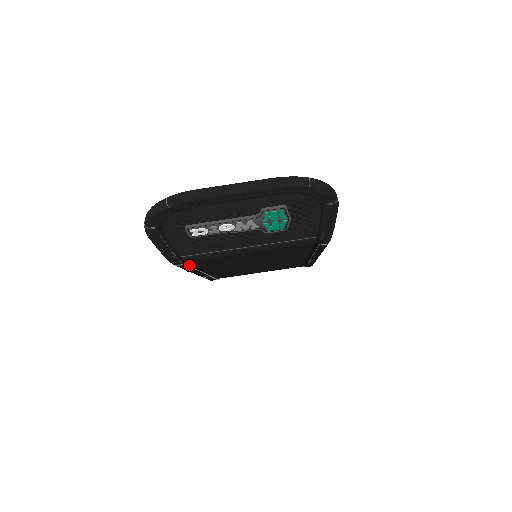
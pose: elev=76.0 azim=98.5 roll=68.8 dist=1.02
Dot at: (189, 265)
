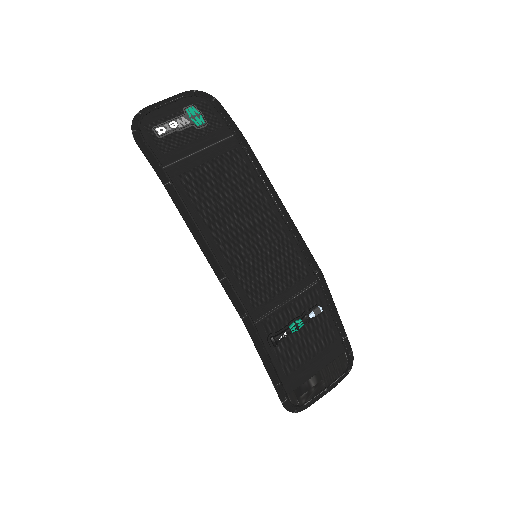
Dot at: (178, 193)
